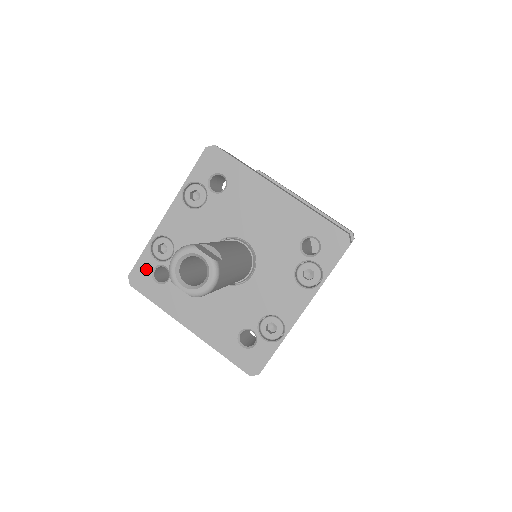
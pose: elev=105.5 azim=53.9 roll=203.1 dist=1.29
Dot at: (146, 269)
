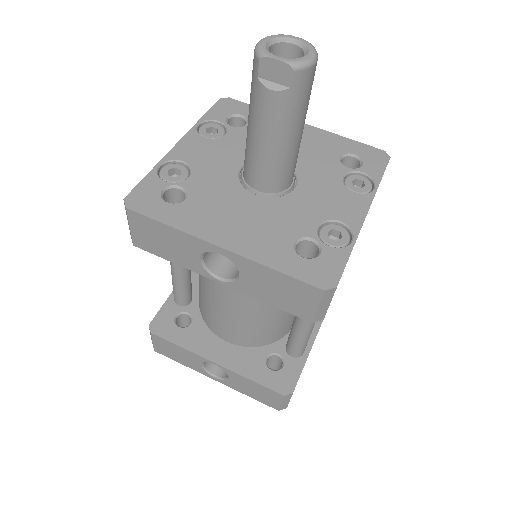
Dot at: (152, 190)
